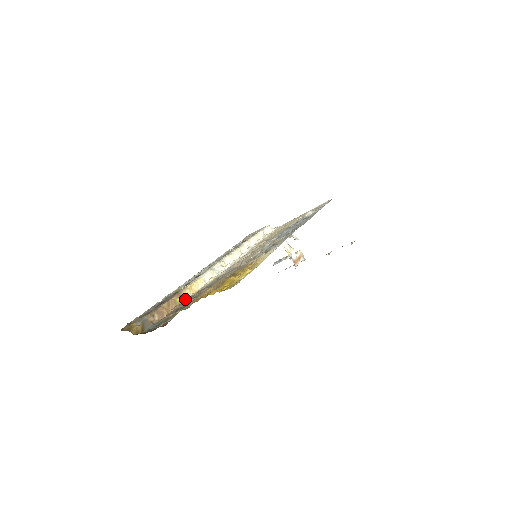
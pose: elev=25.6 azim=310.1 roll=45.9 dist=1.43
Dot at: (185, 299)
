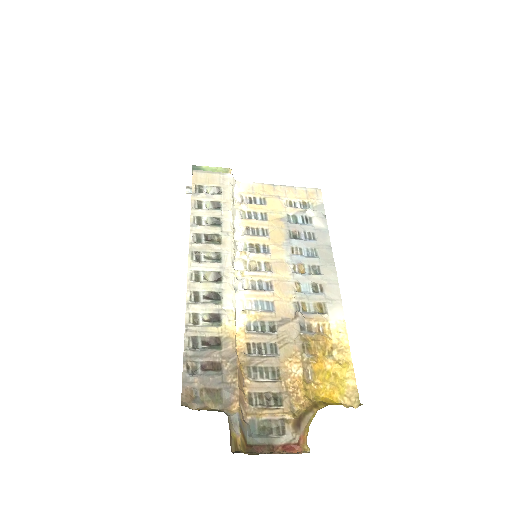
Dot at: occluded
